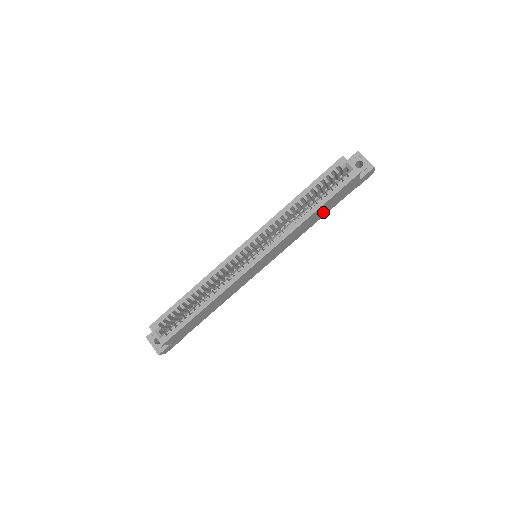
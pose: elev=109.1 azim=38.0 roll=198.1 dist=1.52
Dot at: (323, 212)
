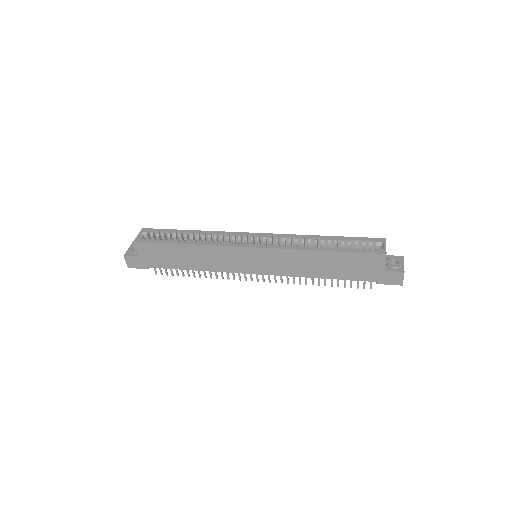
Dot at: (334, 270)
